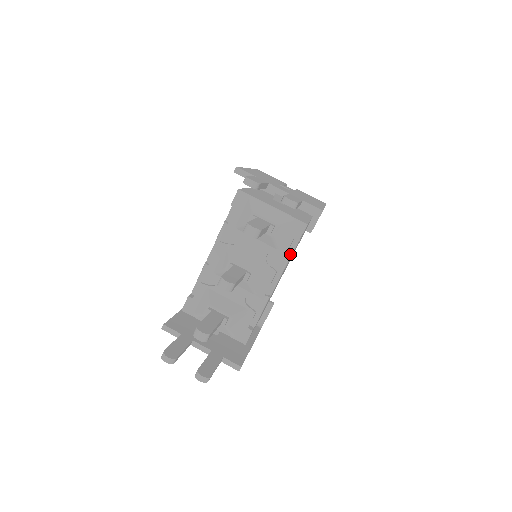
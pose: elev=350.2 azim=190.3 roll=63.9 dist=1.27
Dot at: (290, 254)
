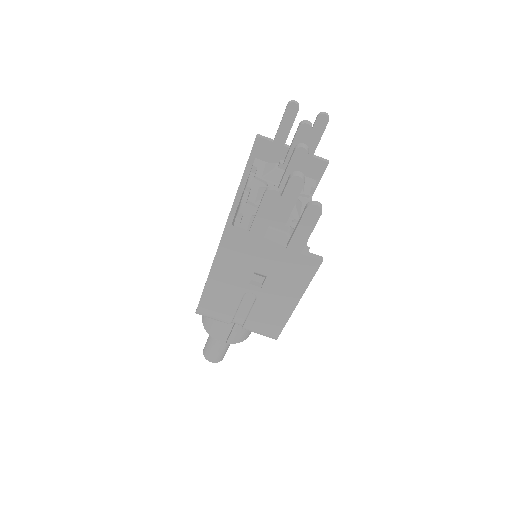
Dot at: occluded
